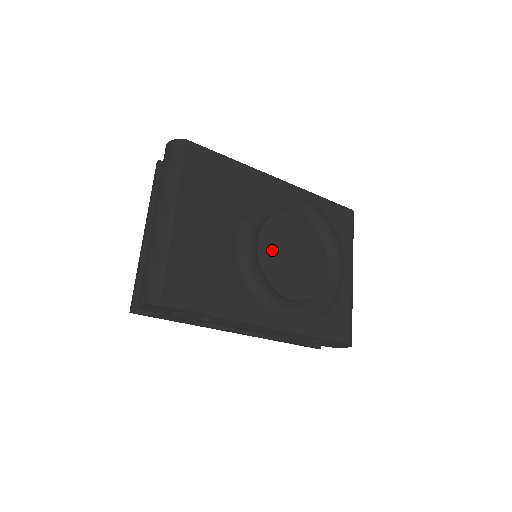
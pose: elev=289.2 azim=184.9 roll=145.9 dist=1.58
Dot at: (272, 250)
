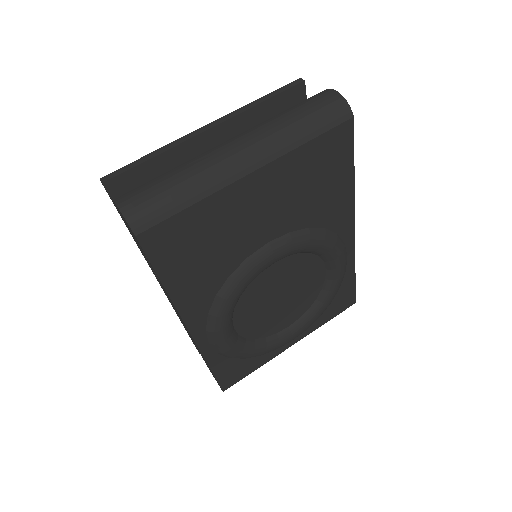
Dot at: (275, 278)
